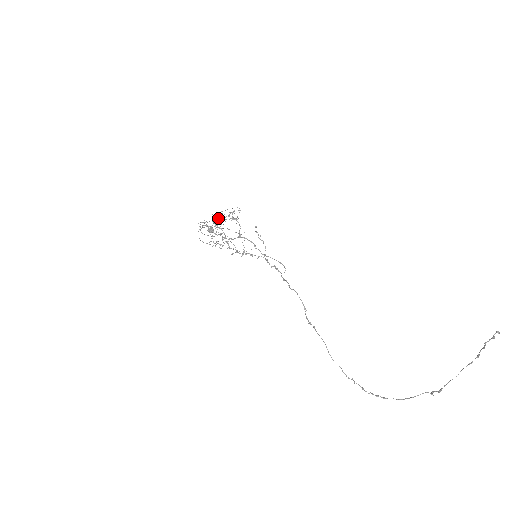
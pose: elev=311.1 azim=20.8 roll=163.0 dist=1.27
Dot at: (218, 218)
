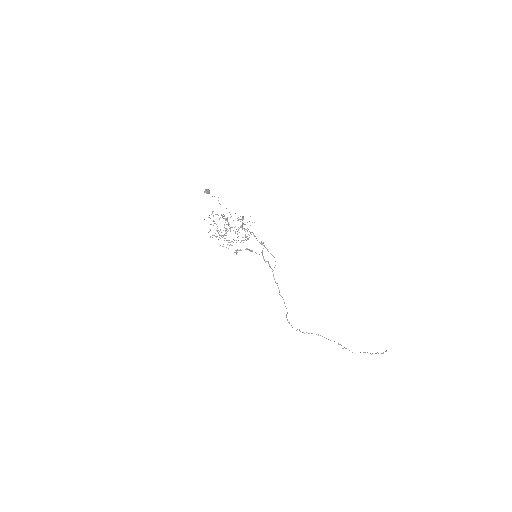
Dot at: occluded
